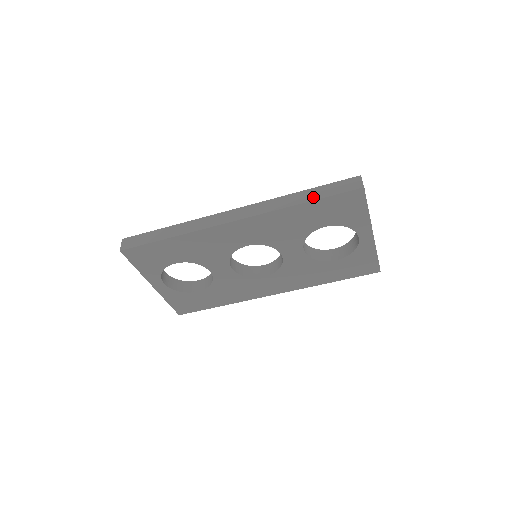
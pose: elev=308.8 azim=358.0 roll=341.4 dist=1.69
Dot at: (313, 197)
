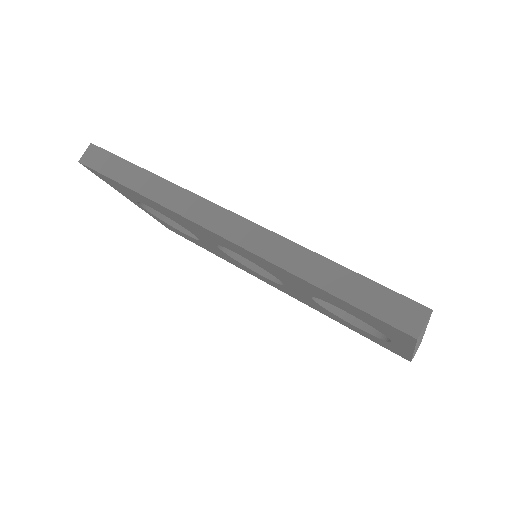
Dot at: (336, 288)
